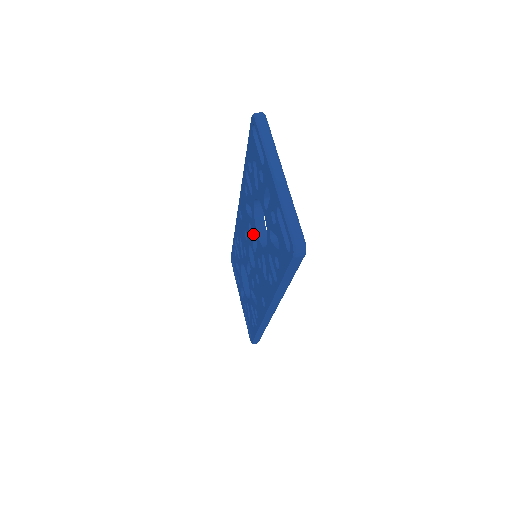
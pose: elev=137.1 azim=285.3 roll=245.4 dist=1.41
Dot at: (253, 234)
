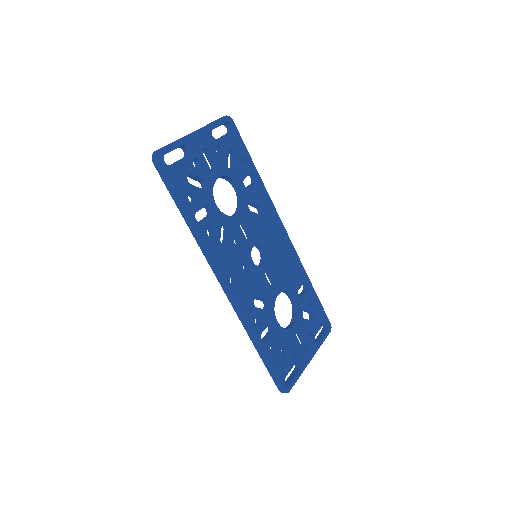
Dot at: (243, 225)
